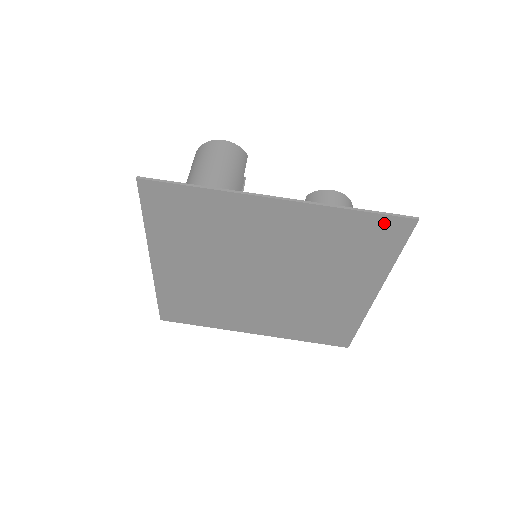
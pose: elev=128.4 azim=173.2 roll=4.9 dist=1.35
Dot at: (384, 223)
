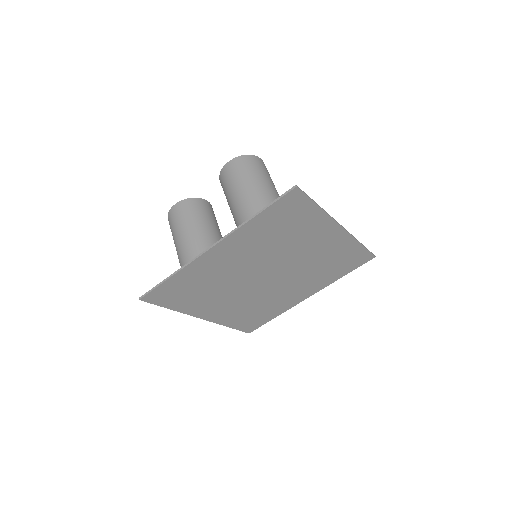
Dot at: (363, 255)
